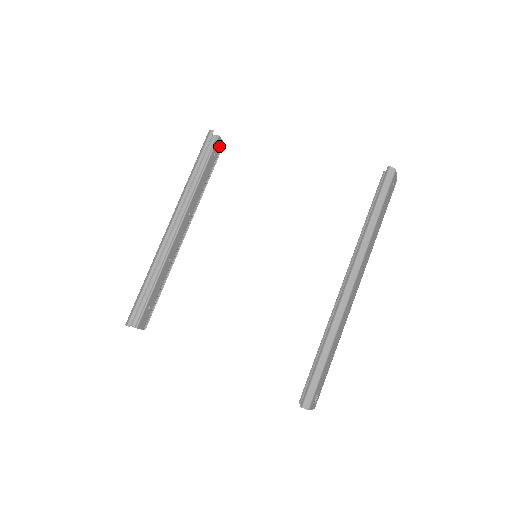
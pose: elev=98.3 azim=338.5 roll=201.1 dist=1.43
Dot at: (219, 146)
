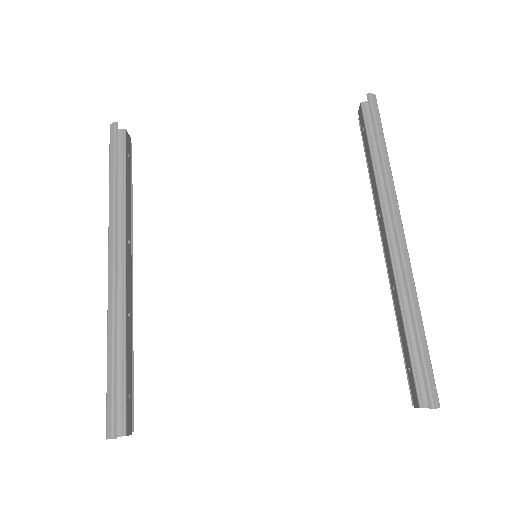
Dot at: (129, 144)
